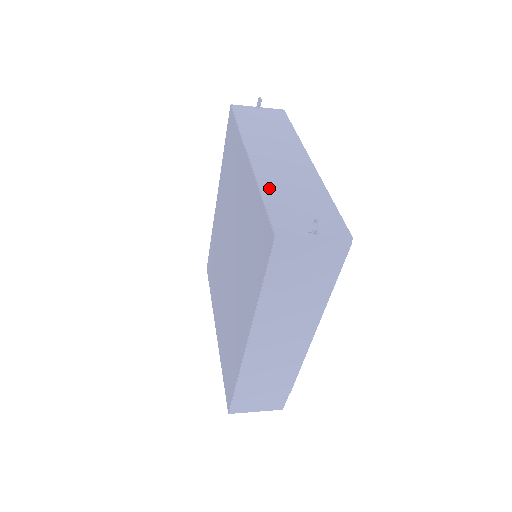
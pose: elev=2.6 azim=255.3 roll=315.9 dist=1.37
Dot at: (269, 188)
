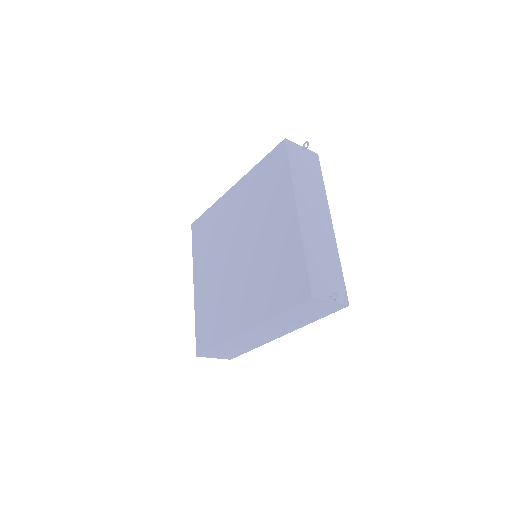
Dot at: (309, 249)
